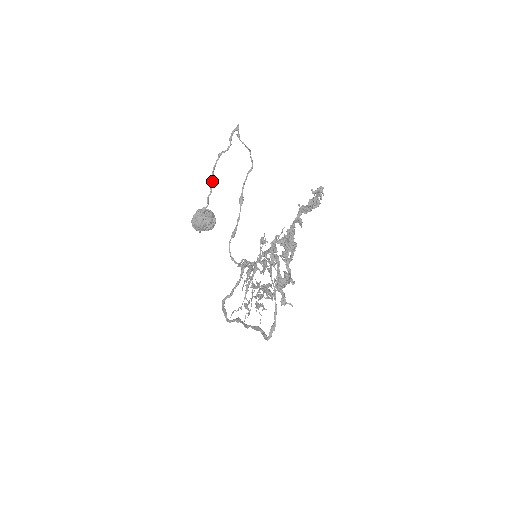
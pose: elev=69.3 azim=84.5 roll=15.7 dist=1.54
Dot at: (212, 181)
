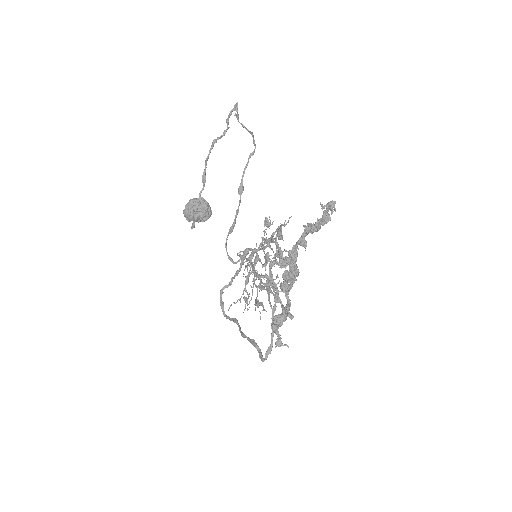
Dot at: (205, 175)
